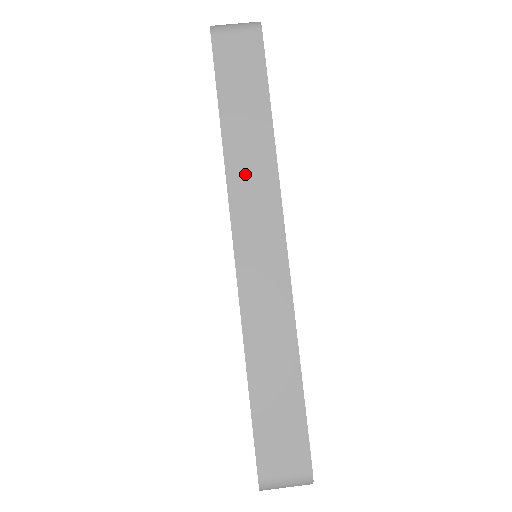
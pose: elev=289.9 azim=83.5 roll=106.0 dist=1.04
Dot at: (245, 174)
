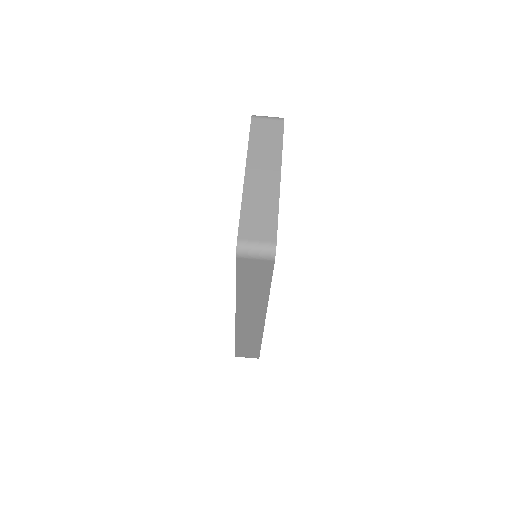
Dot at: (247, 303)
